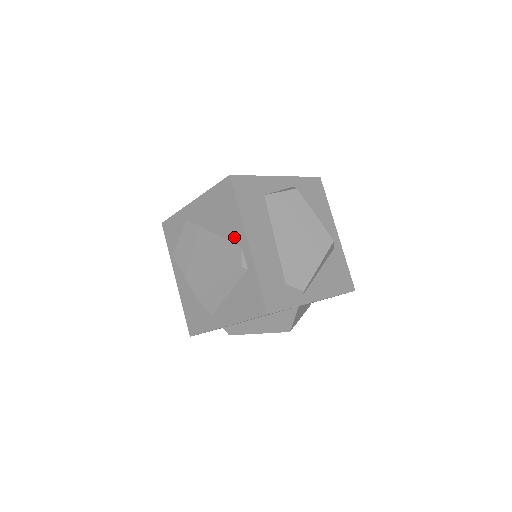
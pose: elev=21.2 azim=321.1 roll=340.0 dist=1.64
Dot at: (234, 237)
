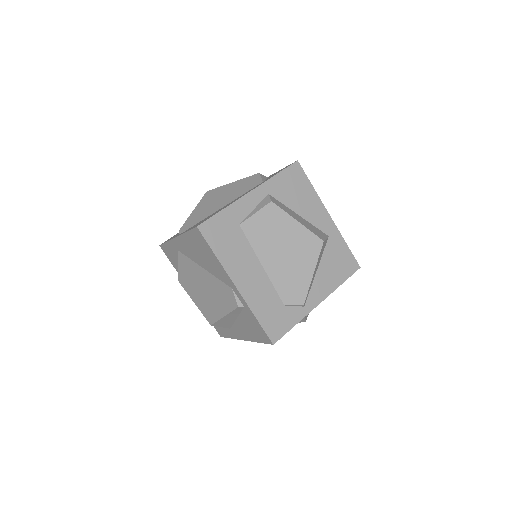
Dot at: (222, 278)
